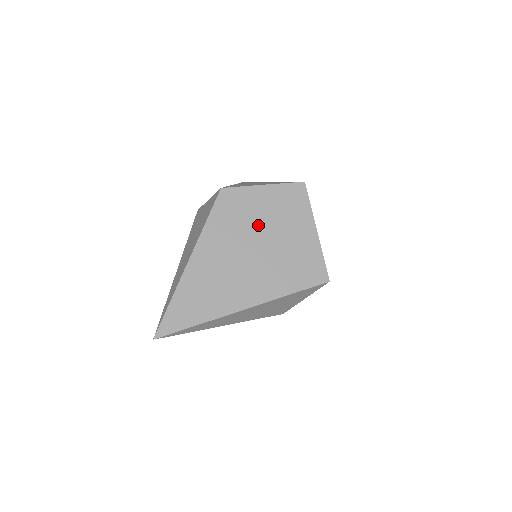
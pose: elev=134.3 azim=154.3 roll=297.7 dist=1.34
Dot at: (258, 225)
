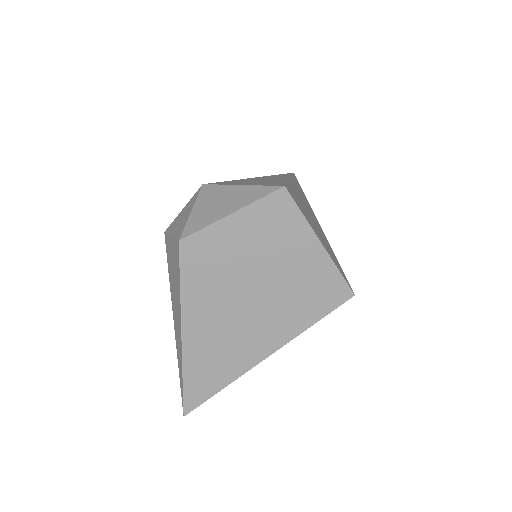
Dot at: (244, 266)
